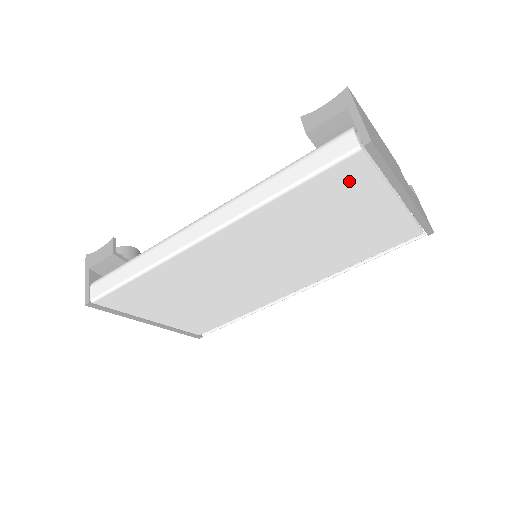
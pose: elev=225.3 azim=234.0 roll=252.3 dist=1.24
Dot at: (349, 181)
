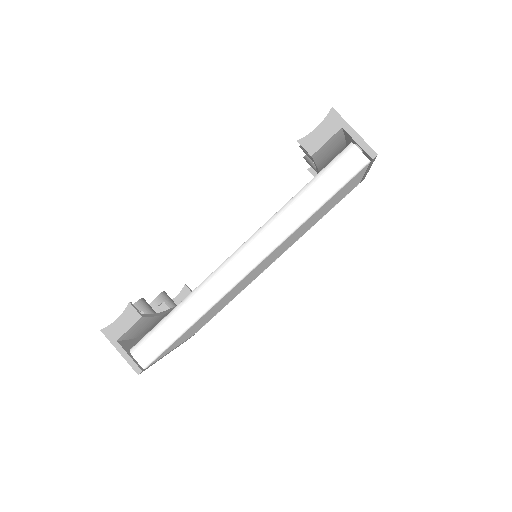
Dot at: (350, 182)
